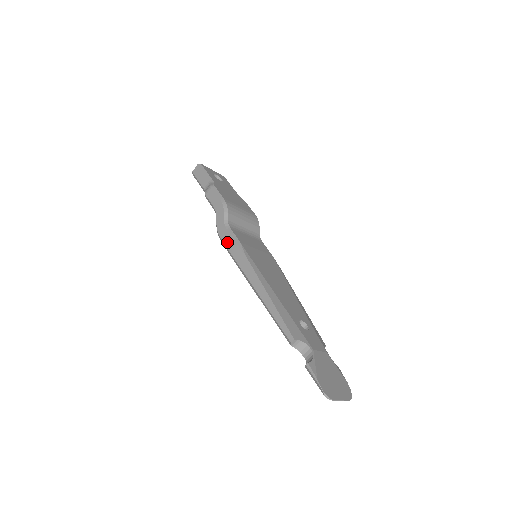
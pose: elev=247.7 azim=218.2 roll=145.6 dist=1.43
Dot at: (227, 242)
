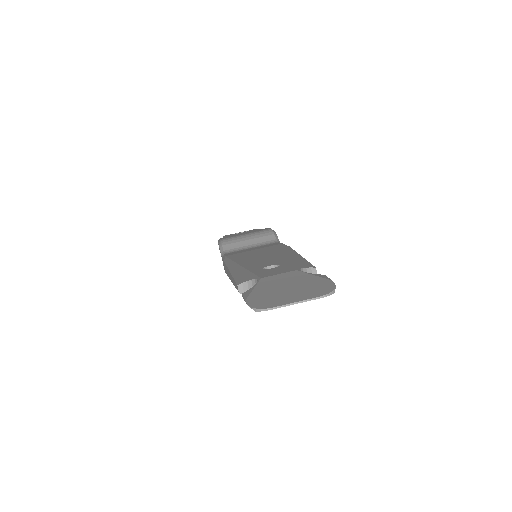
Dot at: occluded
